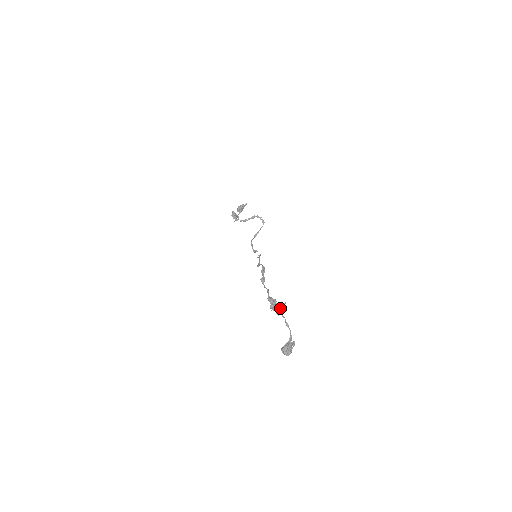
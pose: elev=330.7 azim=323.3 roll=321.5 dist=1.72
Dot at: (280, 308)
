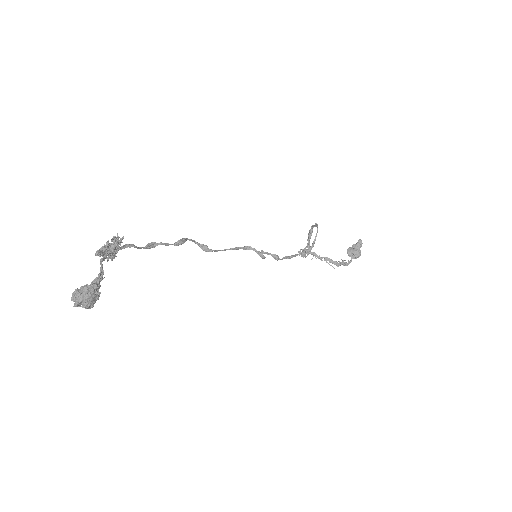
Dot at: (108, 247)
